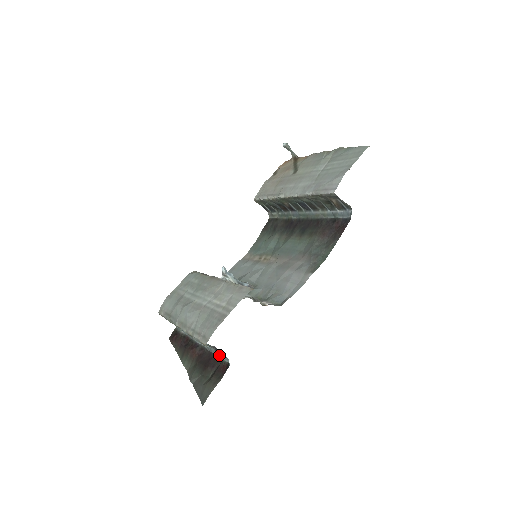
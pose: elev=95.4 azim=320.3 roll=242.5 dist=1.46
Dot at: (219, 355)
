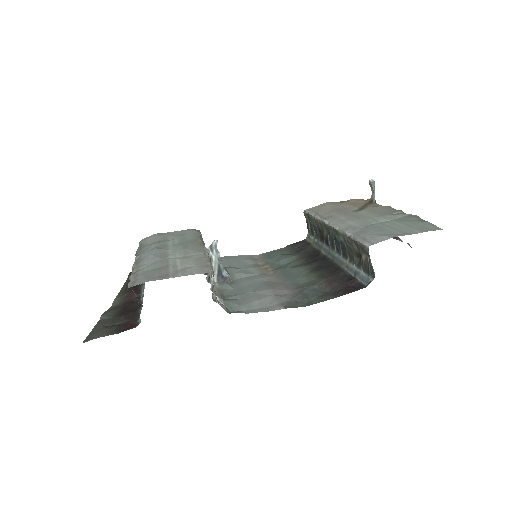
Dot at: occluded
